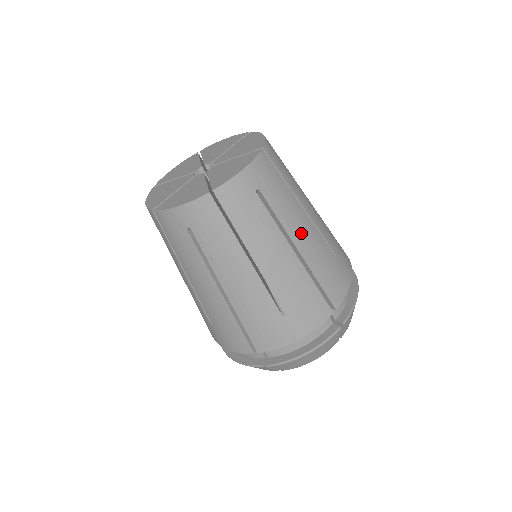
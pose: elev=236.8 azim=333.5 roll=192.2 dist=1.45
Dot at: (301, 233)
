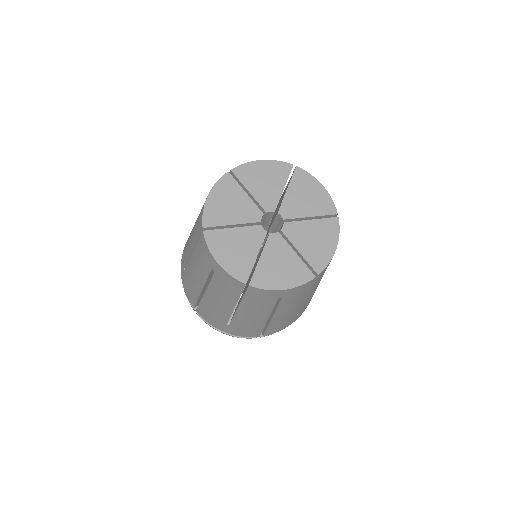
Dot at: occluded
